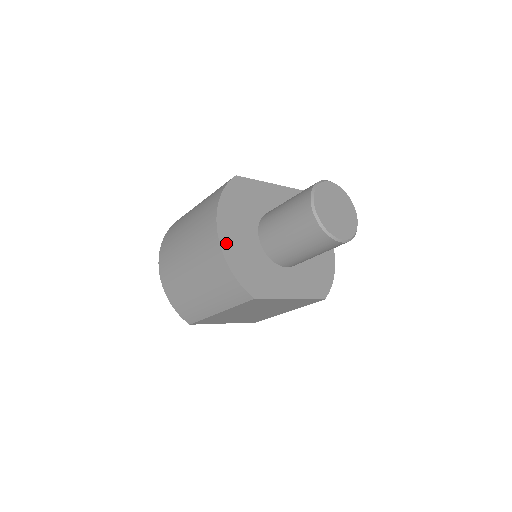
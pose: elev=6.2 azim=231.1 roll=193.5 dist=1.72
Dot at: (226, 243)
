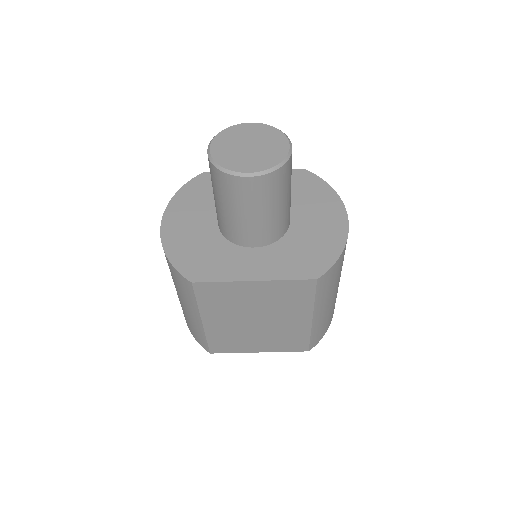
Dot at: (169, 232)
